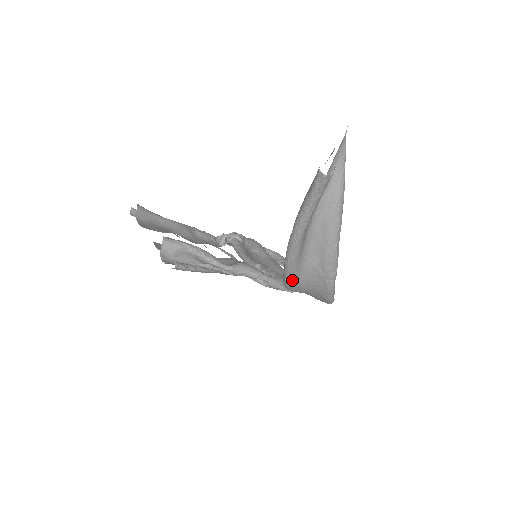
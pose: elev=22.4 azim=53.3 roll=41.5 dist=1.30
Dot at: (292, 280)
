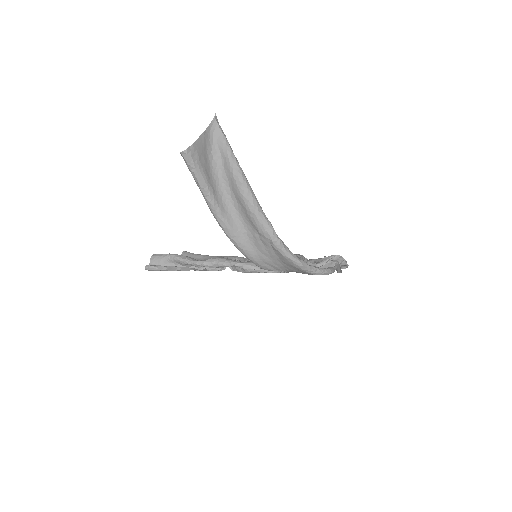
Dot at: (250, 256)
